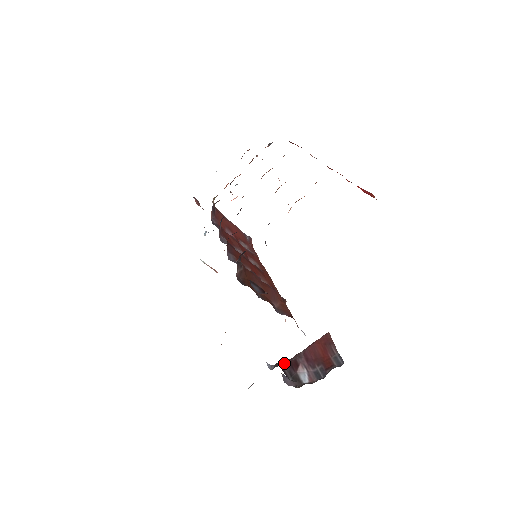
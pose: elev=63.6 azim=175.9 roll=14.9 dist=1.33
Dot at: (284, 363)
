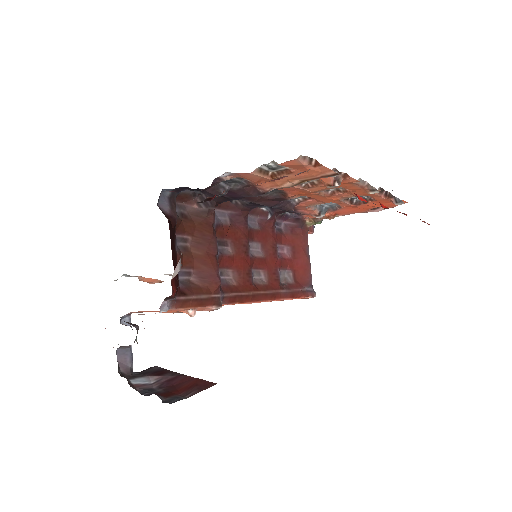
Dot at: (128, 322)
